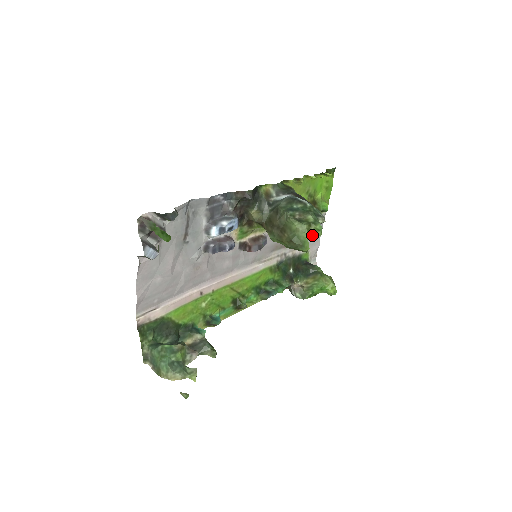
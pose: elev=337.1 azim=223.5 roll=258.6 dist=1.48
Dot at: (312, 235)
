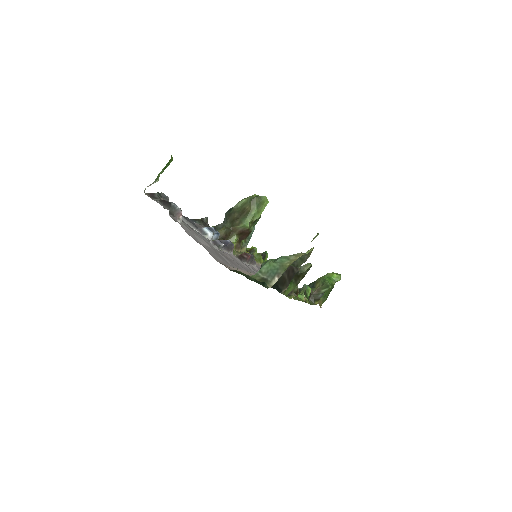
Dot at: occluded
